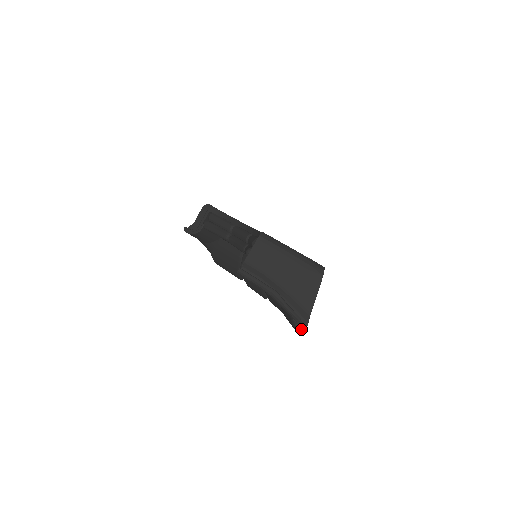
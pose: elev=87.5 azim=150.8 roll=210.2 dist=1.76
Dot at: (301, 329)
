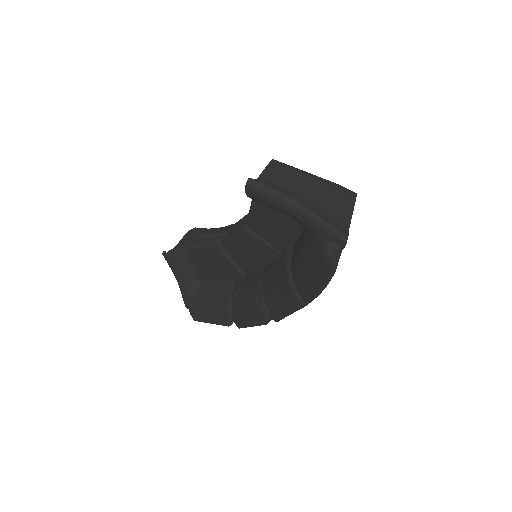
Dot at: (336, 261)
